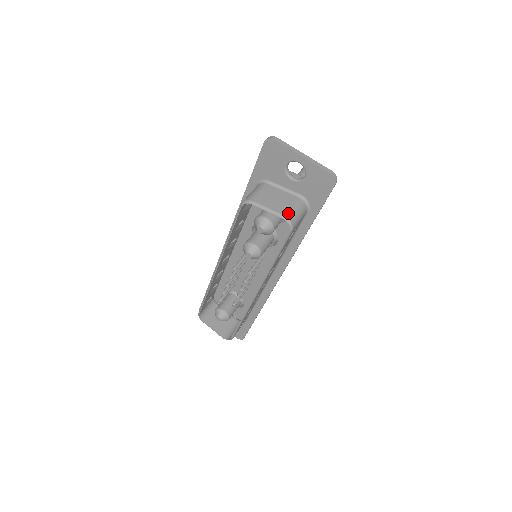
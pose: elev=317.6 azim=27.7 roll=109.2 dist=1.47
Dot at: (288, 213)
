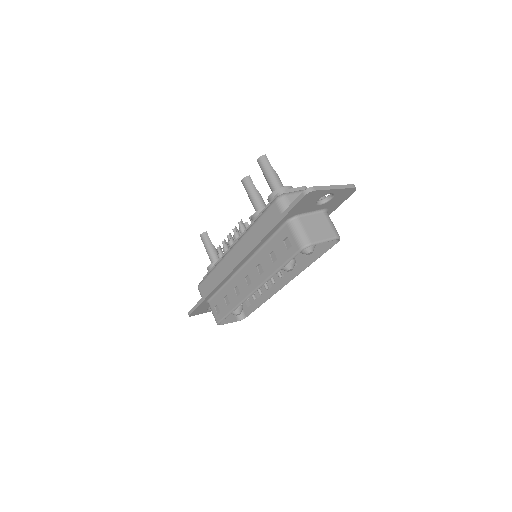
Dot at: (335, 232)
